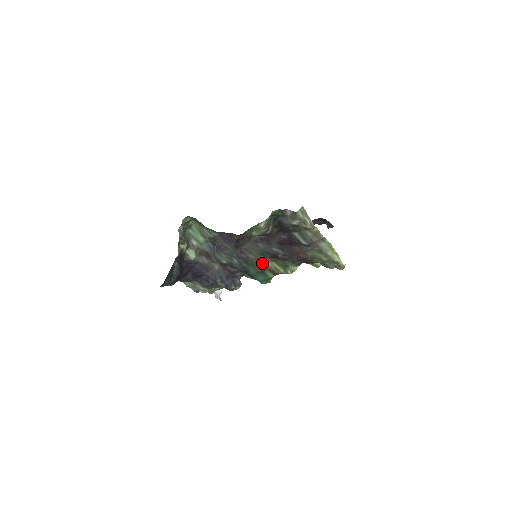
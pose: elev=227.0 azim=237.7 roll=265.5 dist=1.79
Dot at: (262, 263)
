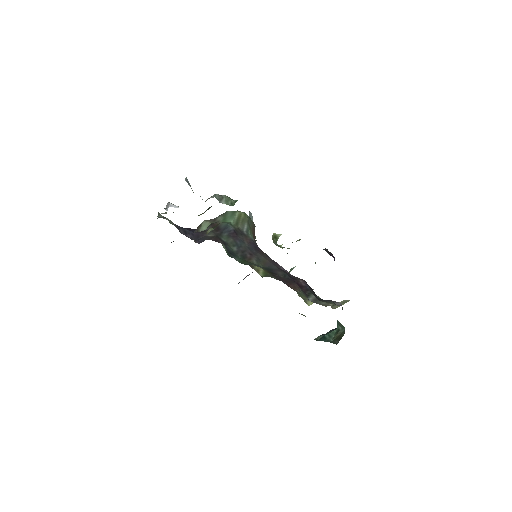
Dot at: occluded
